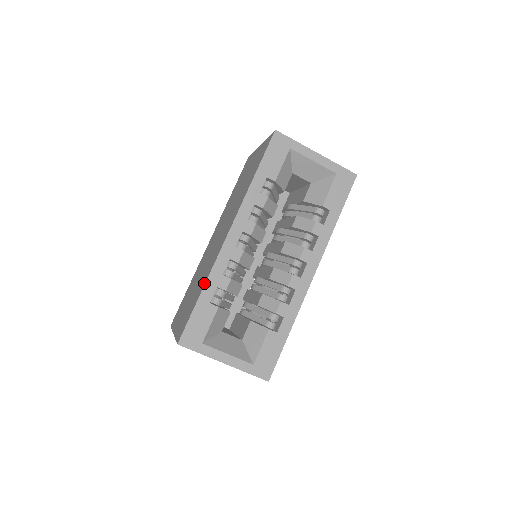
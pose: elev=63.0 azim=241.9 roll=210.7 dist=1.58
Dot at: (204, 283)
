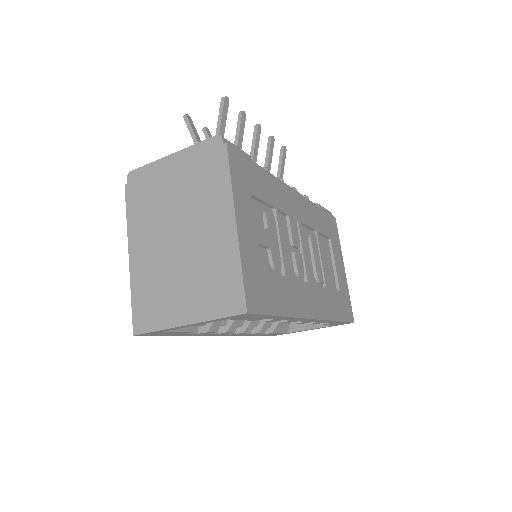
Dot at: occluded
